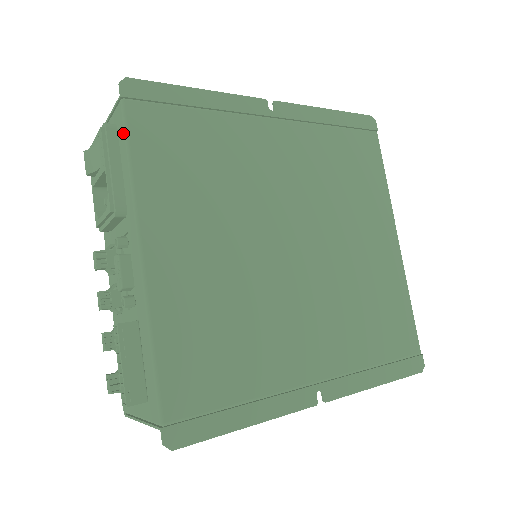
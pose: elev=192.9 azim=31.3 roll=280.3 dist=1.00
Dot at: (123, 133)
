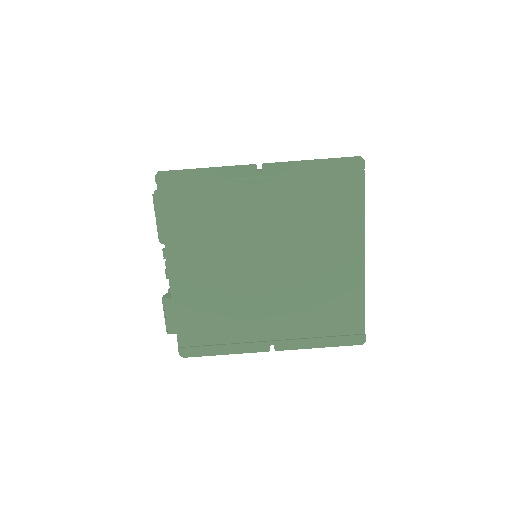
Dot at: (159, 204)
